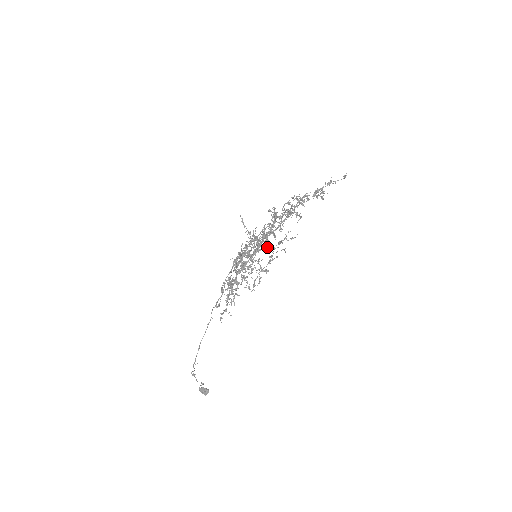
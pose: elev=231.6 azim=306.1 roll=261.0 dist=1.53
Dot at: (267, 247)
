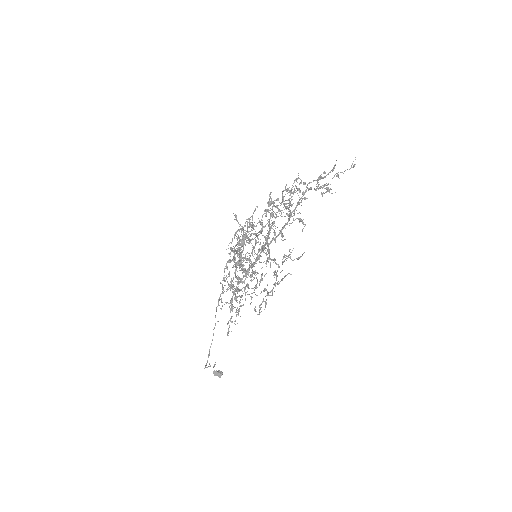
Dot at: (270, 263)
